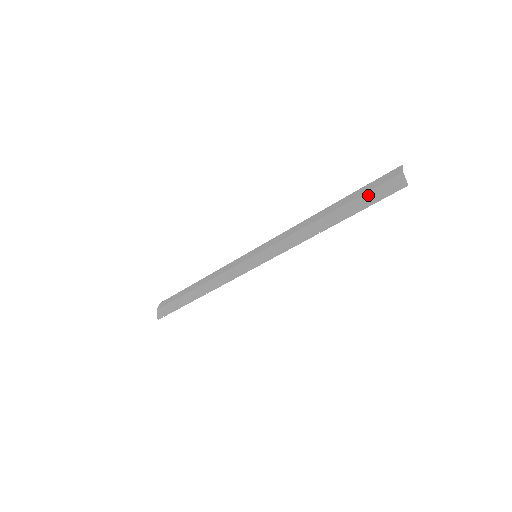
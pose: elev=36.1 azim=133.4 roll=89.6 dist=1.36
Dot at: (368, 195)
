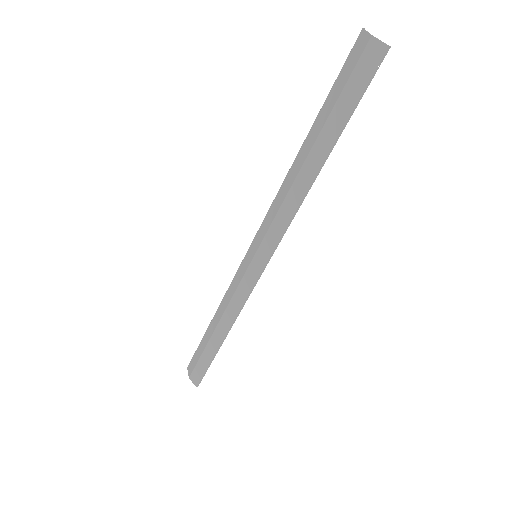
Dot at: (344, 96)
